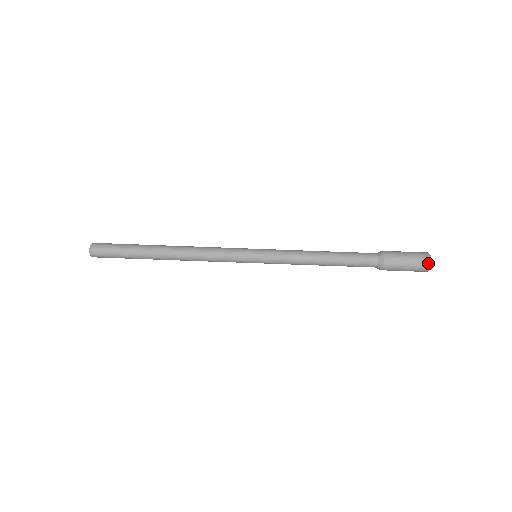
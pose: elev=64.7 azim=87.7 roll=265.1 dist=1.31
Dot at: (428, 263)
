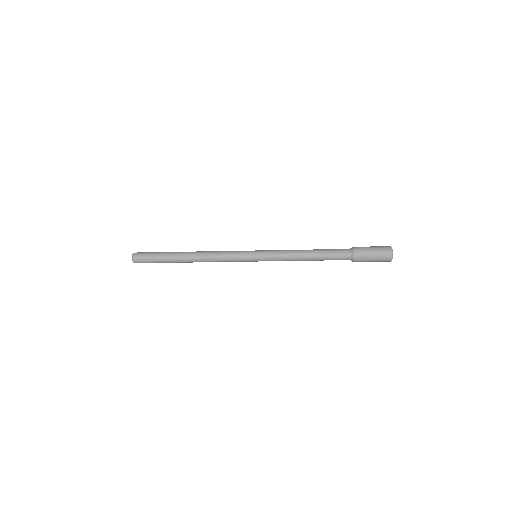
Dot at: (388, 261)
